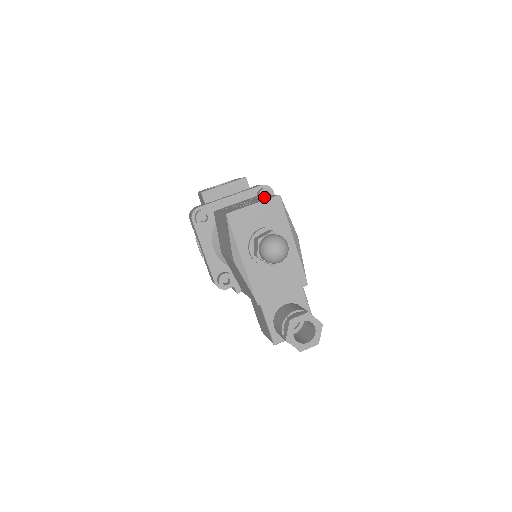
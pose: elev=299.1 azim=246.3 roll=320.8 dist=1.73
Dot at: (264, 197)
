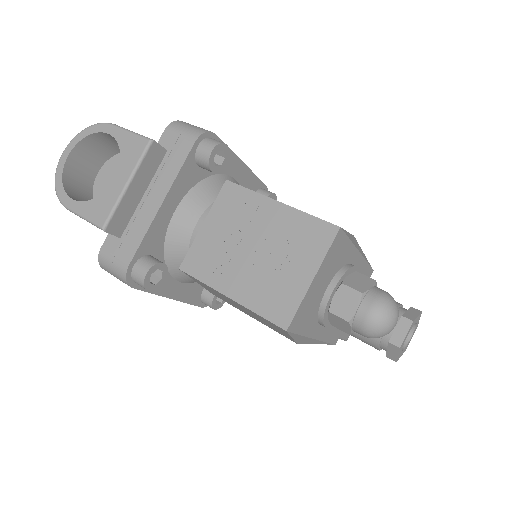
Dot at: (289, 225)
